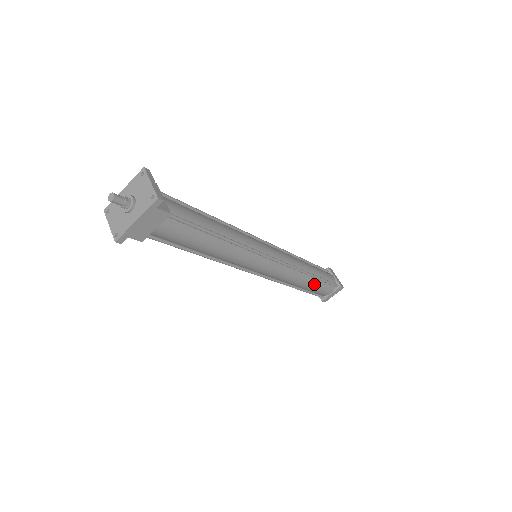
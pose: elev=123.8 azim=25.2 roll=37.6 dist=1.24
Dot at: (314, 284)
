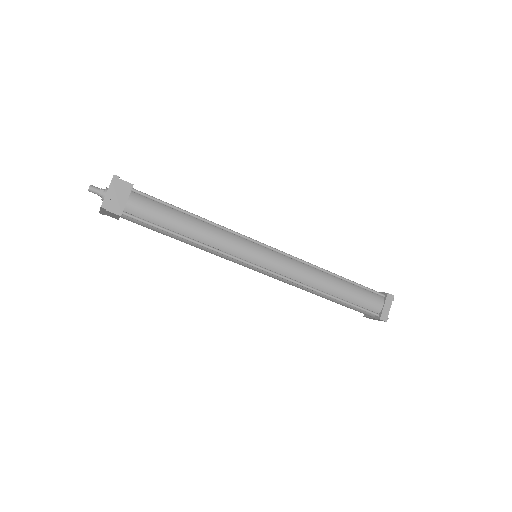
Dot at: (337, 302)
